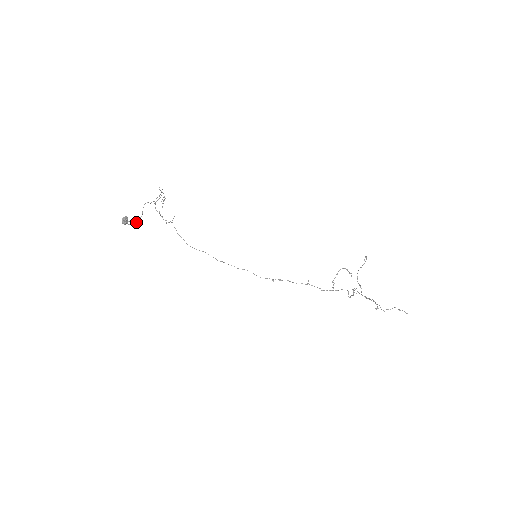
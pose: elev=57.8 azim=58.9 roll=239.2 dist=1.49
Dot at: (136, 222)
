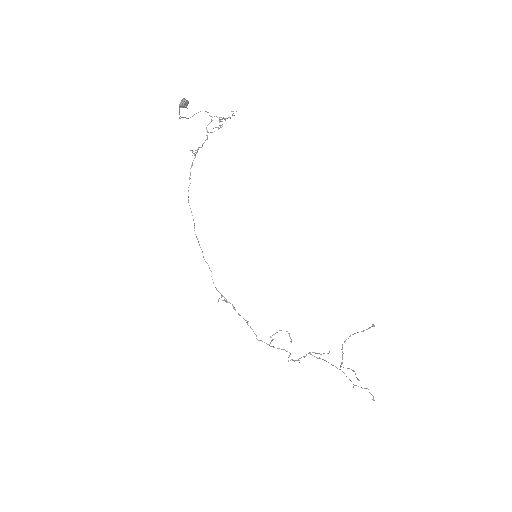
Dot at: occluded
